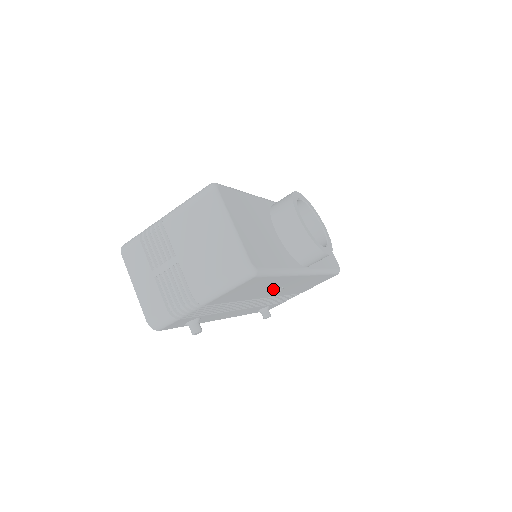
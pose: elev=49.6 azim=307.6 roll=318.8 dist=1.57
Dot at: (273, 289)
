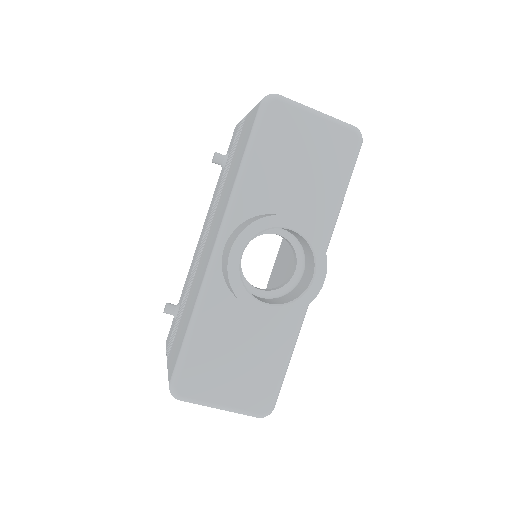
Dot at: occluded
